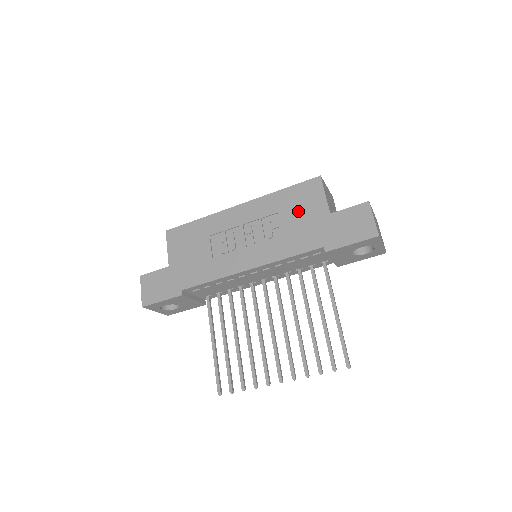
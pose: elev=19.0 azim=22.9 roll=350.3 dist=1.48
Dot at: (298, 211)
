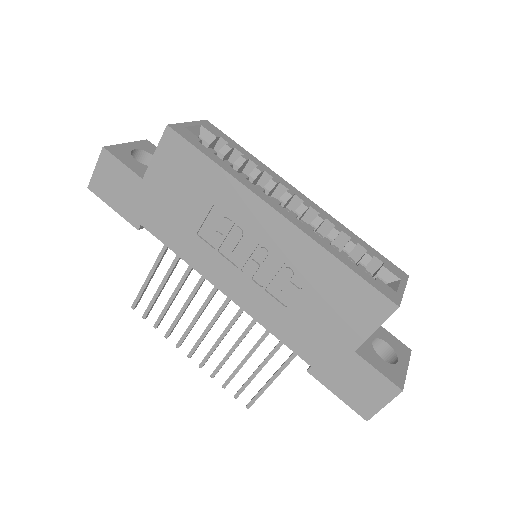
Dot at: (329, 308)
